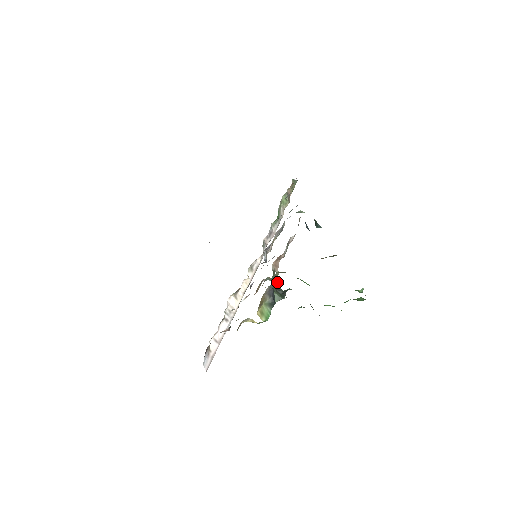
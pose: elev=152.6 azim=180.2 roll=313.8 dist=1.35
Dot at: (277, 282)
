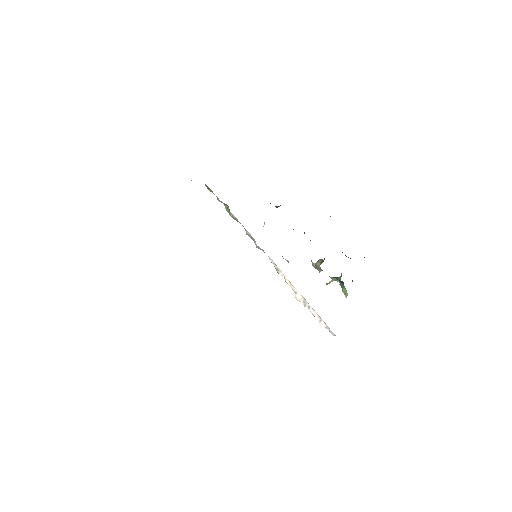
Dot at: occluded
